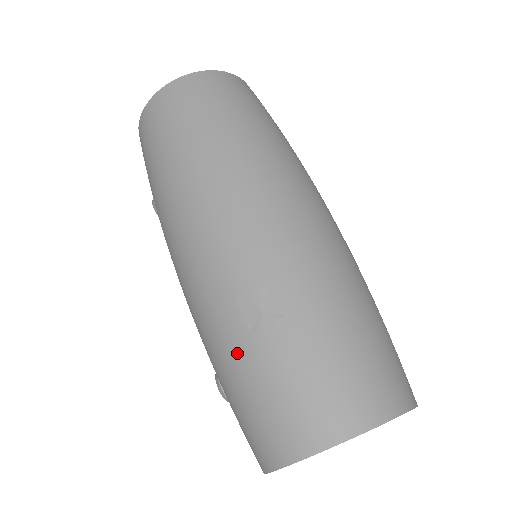
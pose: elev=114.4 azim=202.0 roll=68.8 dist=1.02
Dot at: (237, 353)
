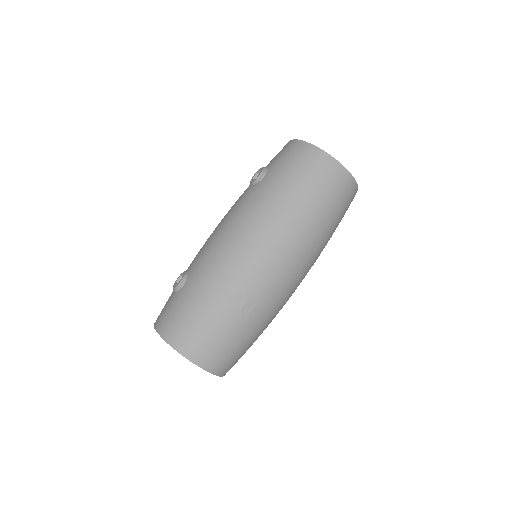
Dot at: (215, 304)
